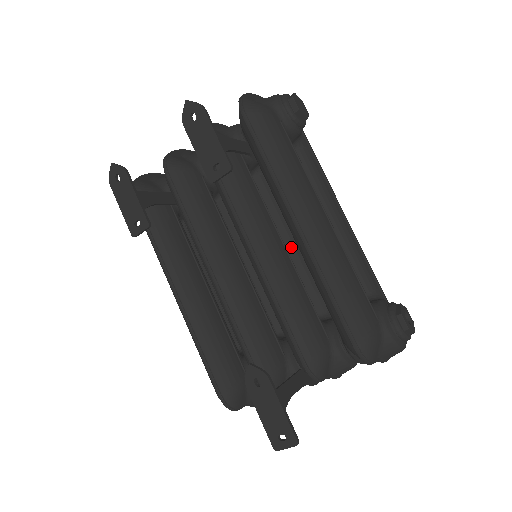
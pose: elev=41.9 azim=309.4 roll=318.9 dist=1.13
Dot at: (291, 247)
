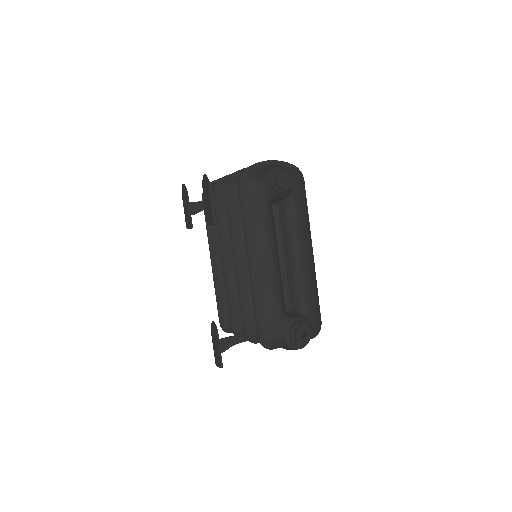
Dot at: occluded
